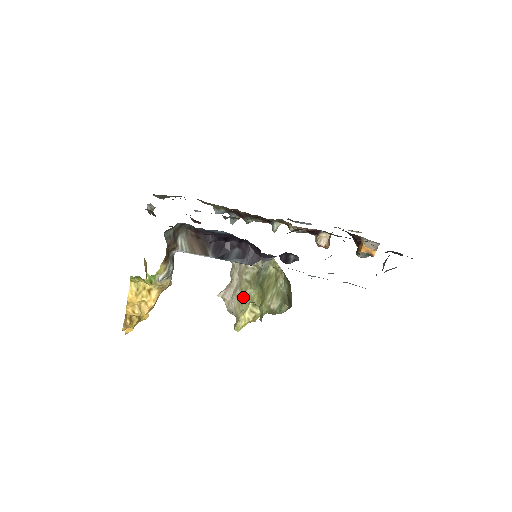
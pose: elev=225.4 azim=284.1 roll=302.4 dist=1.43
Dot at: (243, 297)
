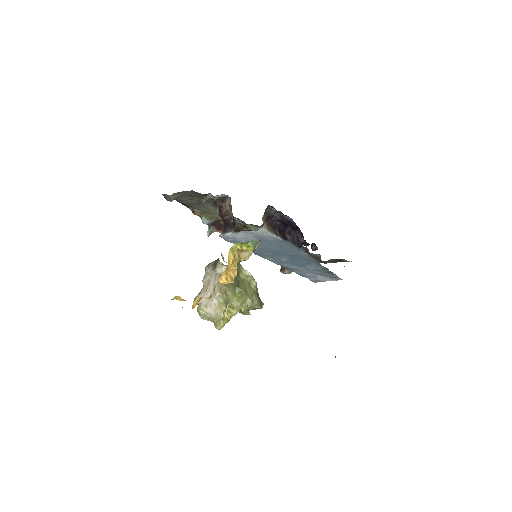
Dot at: (224, 298)
